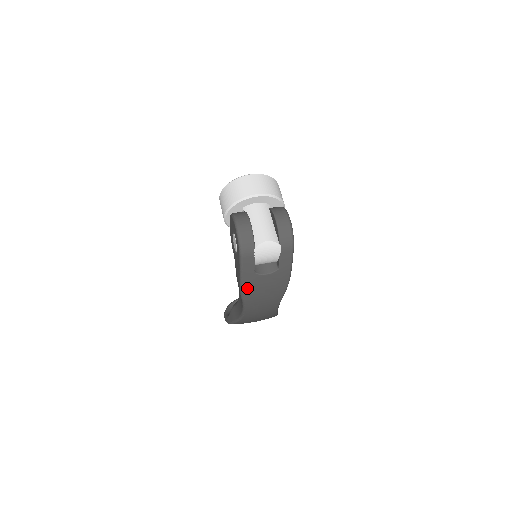
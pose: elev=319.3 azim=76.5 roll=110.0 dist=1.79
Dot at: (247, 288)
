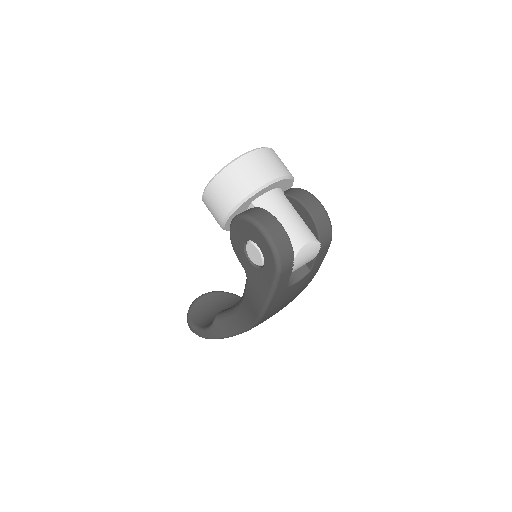
Dot at: (272, 305)
